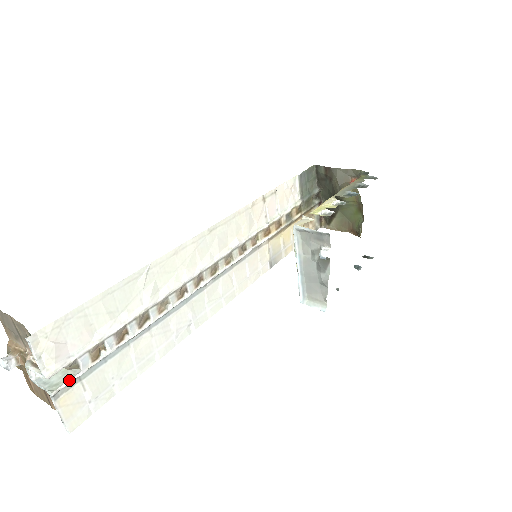
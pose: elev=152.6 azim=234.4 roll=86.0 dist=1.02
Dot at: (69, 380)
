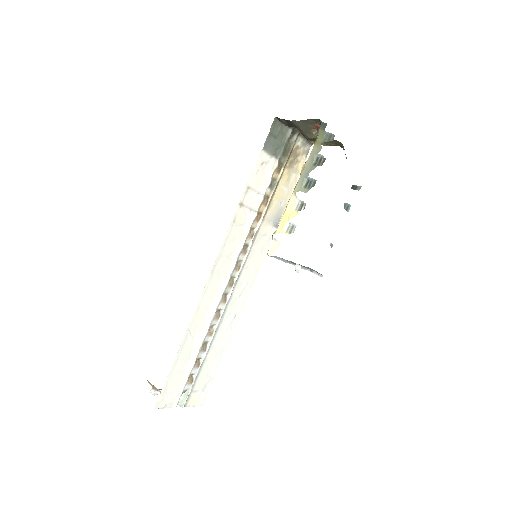
Dot at: (186, 398)
